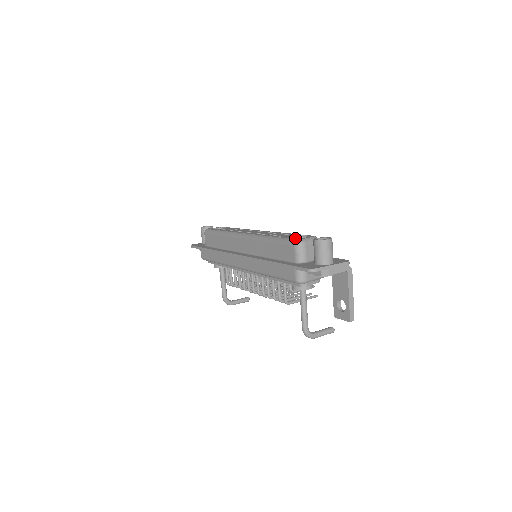
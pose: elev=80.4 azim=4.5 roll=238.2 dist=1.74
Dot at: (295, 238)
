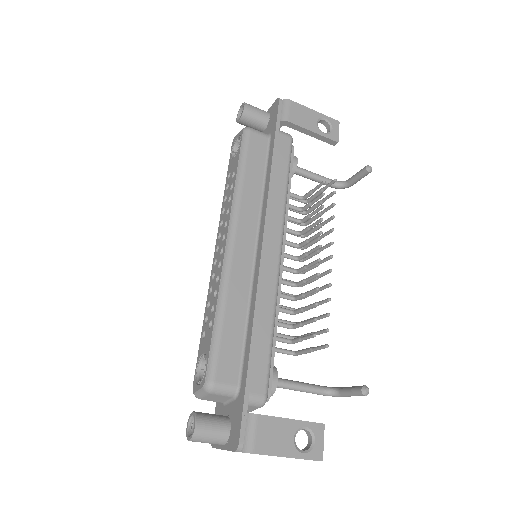
Dot at: (194, 378)
